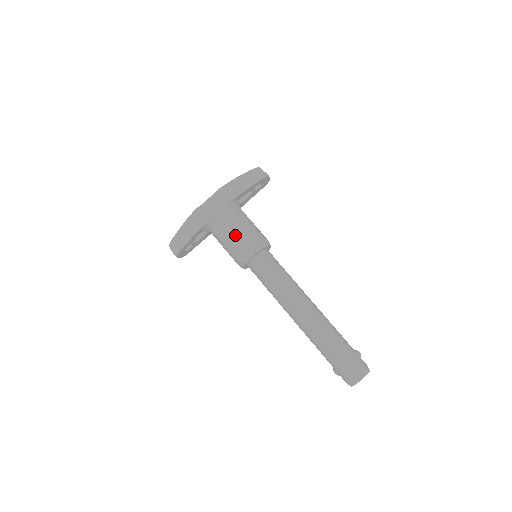
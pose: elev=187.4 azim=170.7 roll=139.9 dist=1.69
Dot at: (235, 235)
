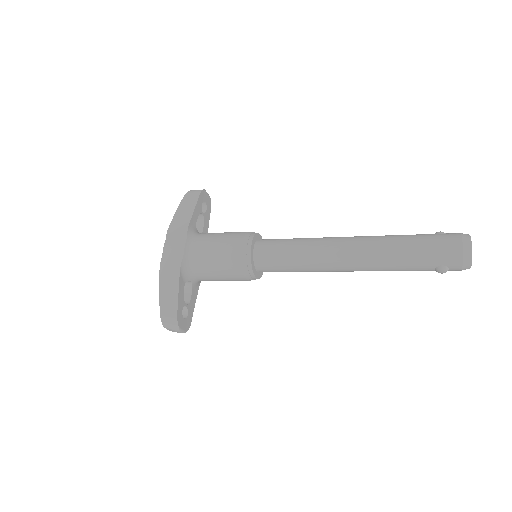
Dot at: (217, 248)
